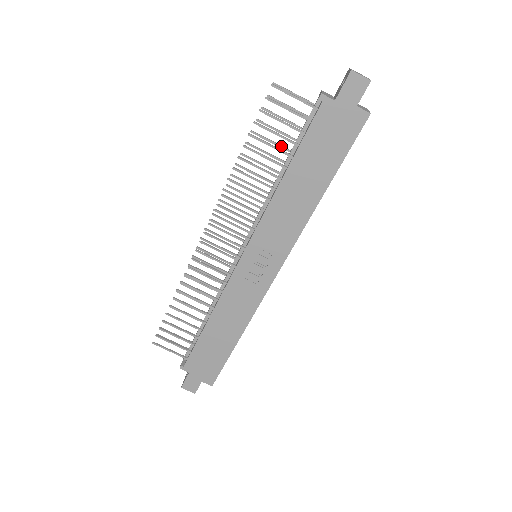
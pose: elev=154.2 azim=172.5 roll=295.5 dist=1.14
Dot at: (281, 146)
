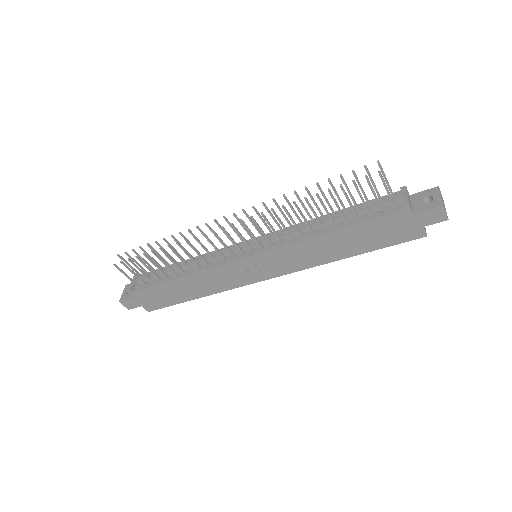
Dot at: (342, 203)
